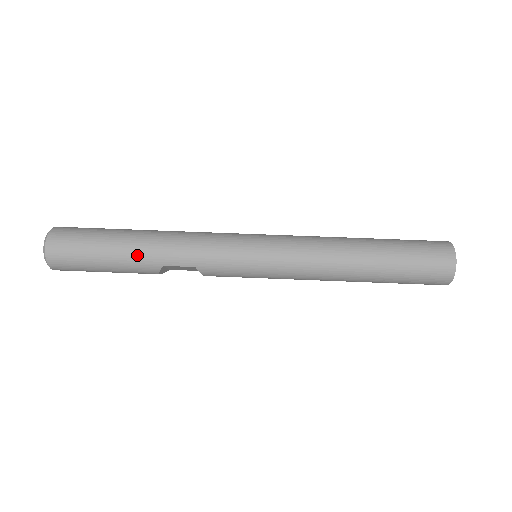
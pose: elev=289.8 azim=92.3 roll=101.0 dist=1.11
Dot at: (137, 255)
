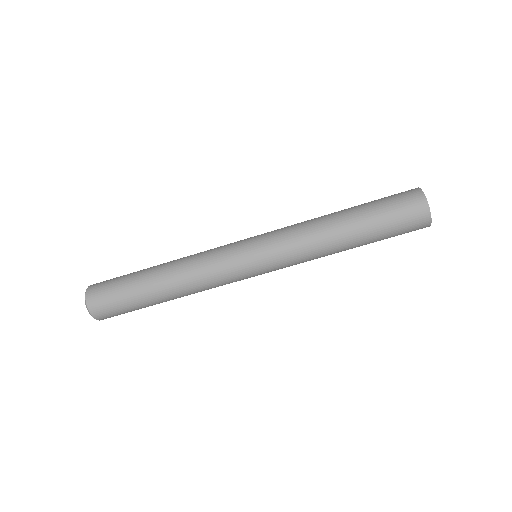
Dot at: occluded
